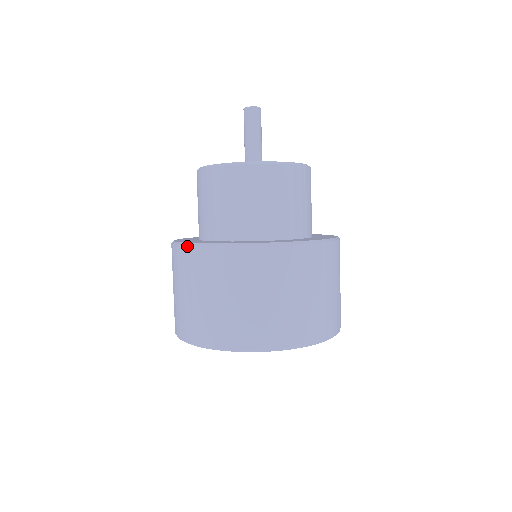
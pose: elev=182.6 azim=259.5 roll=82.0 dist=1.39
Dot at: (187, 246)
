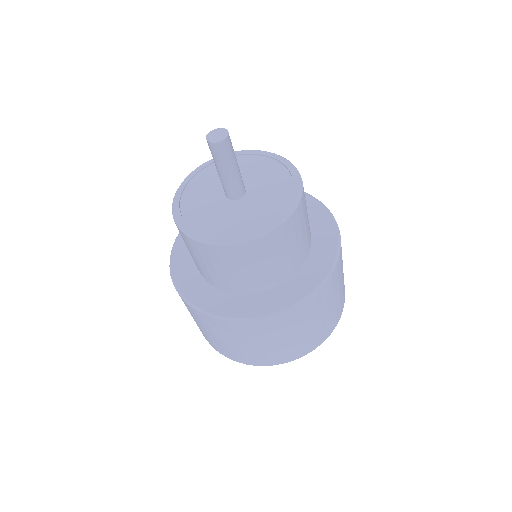
Dot at: (171, 254)
